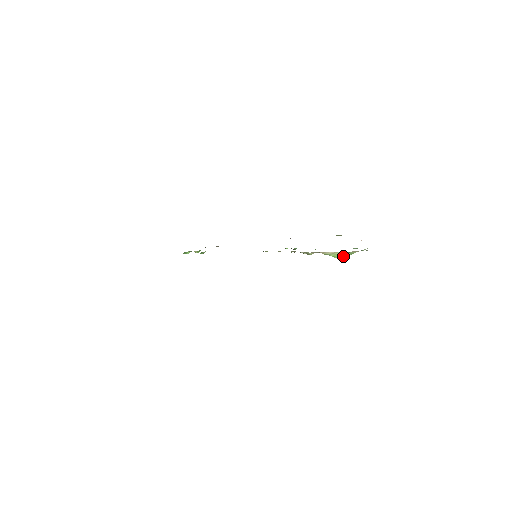
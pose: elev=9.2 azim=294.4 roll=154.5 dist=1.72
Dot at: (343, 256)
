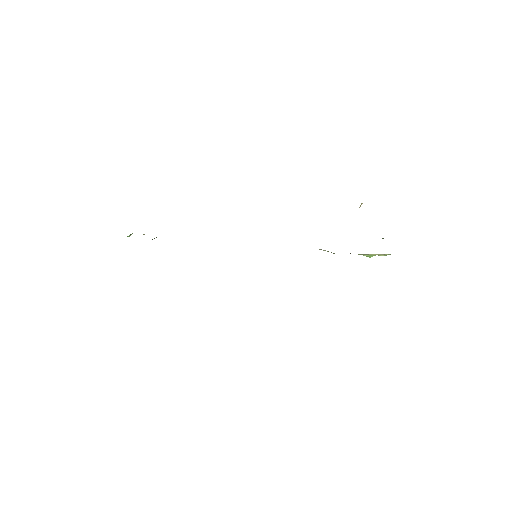
Dot at: occluded
